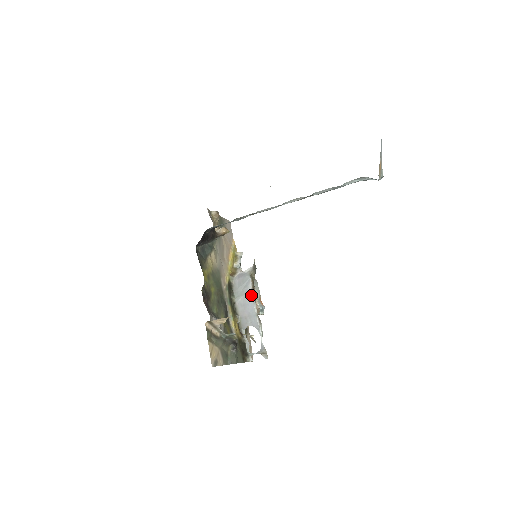
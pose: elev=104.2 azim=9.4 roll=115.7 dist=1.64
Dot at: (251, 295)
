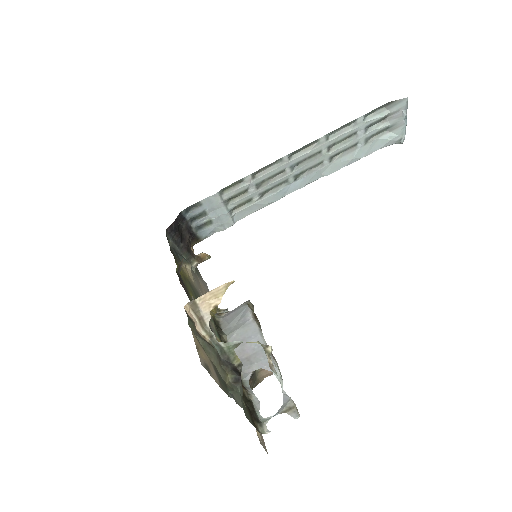
Dot at: (253, 322)
